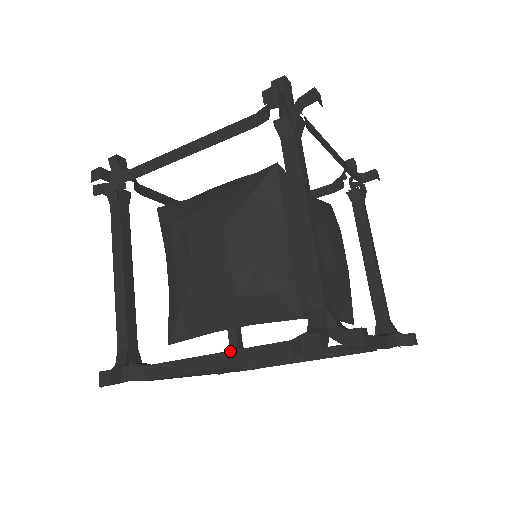
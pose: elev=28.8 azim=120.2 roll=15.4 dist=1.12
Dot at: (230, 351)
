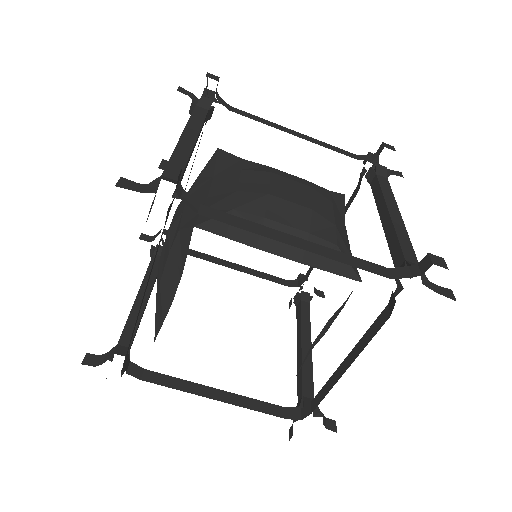
Dot at: occluded
